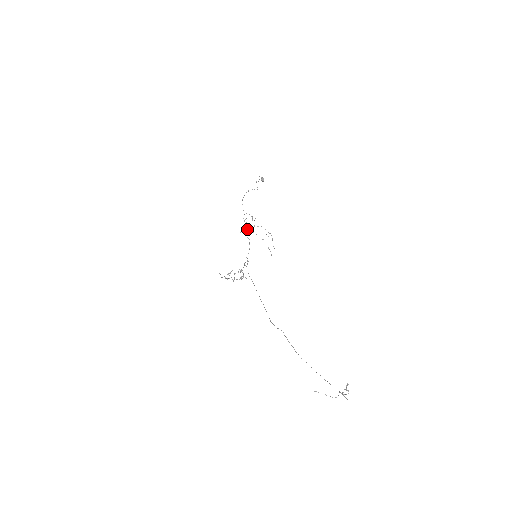
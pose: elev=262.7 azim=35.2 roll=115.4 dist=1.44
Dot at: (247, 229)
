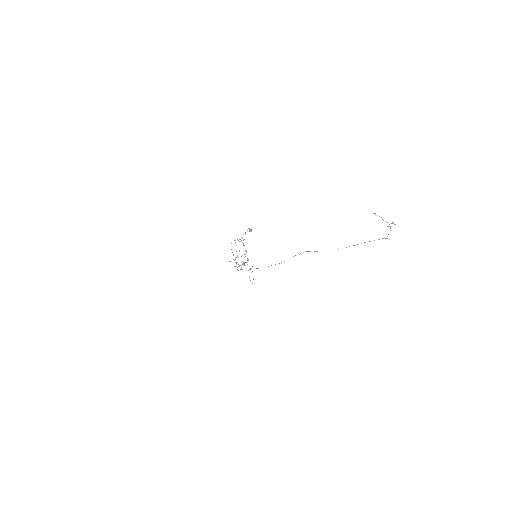
Dot at: occluded
